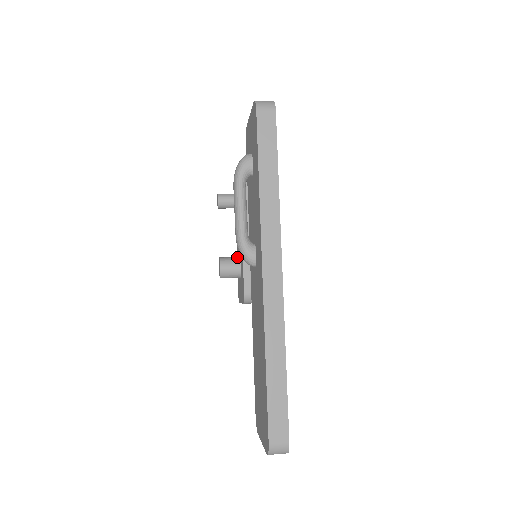
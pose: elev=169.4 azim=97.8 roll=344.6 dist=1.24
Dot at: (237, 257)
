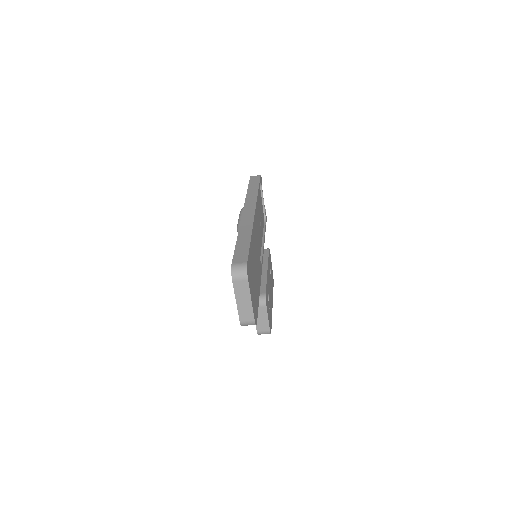
Dot at: occluded
